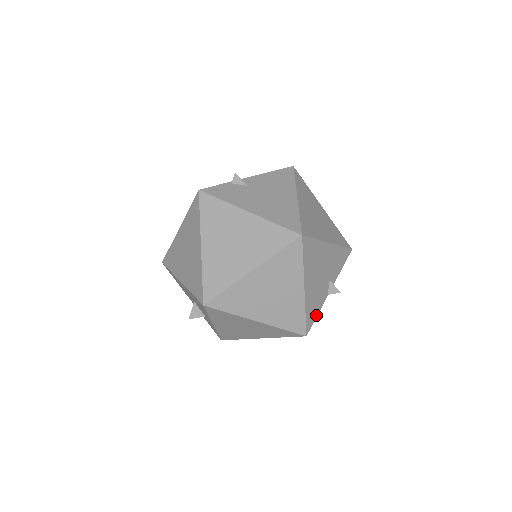
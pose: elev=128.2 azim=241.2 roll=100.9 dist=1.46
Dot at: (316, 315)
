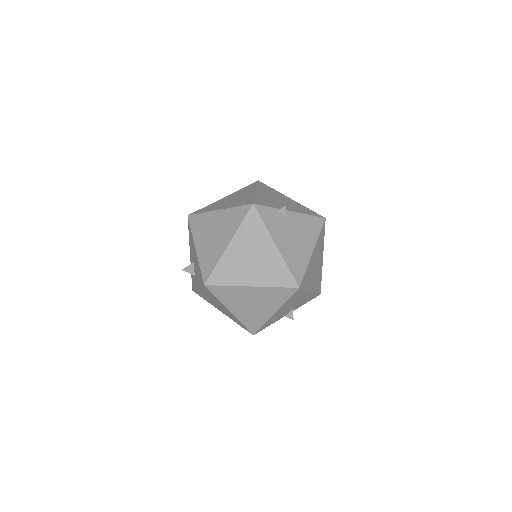
Dot at: (268, 325)
